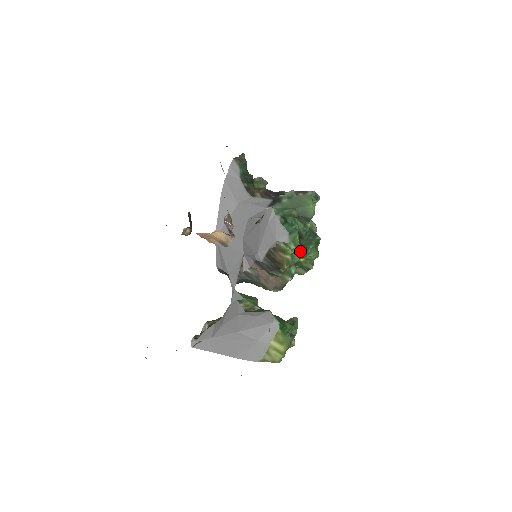
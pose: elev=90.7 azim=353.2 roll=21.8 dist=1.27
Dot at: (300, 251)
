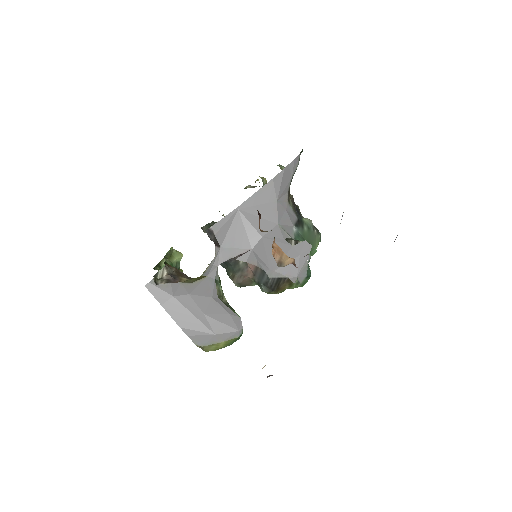
Dot at: occluded
